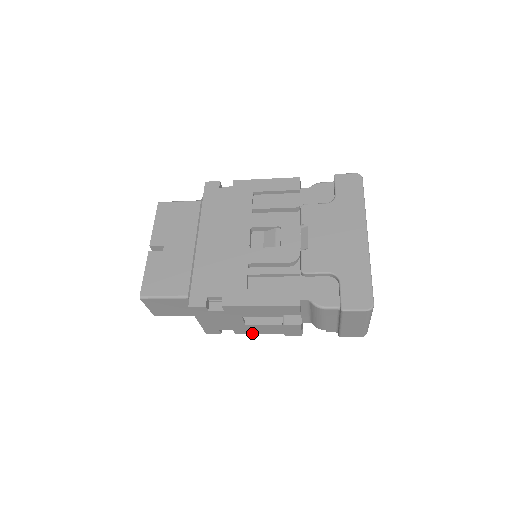
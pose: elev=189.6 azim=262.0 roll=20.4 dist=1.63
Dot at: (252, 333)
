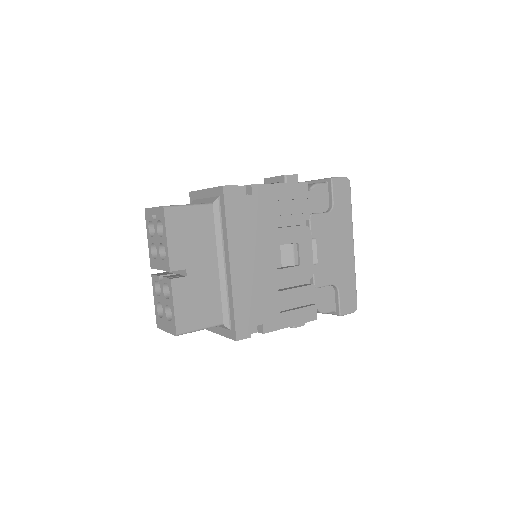
Dot at: occluded
